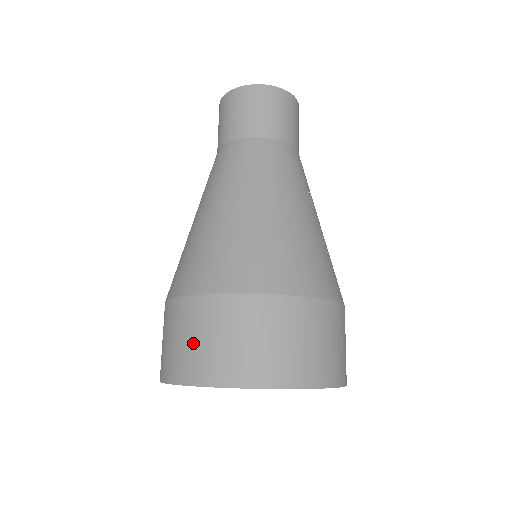
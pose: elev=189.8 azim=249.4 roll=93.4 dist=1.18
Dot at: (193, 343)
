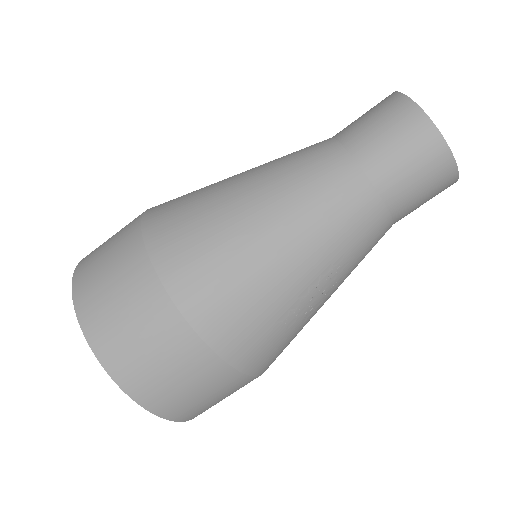
Dot at: (103, 257)
